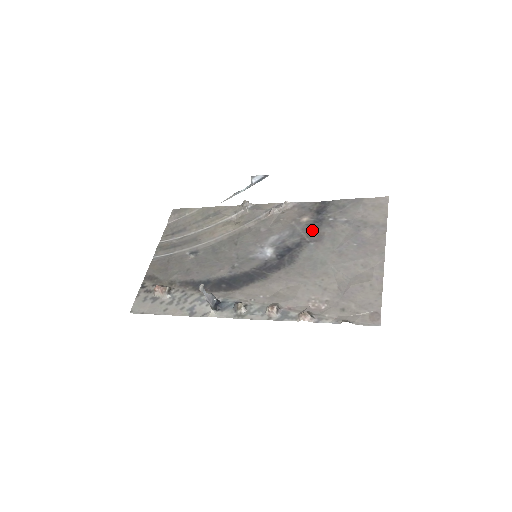
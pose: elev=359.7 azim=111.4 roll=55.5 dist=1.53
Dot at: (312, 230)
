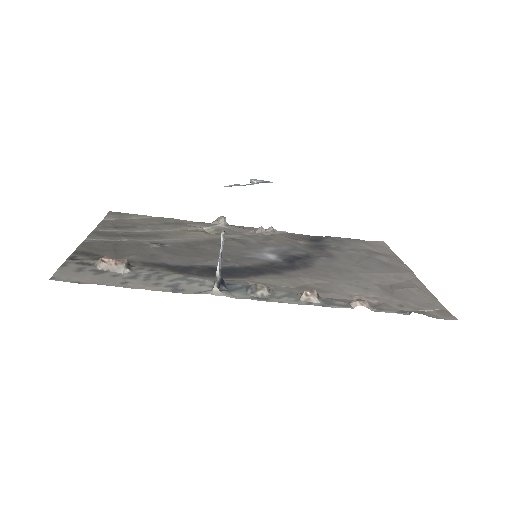
Dot at: (317, 249)
